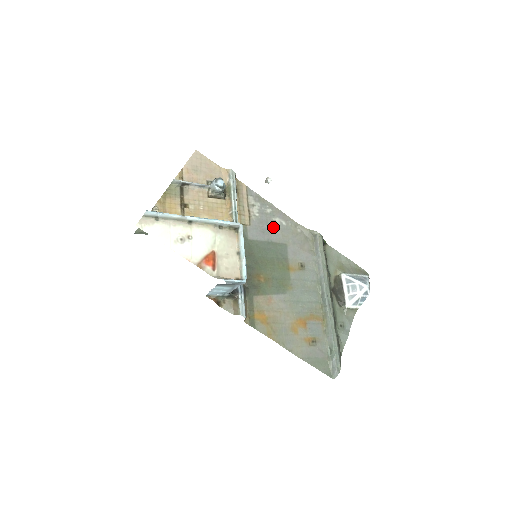
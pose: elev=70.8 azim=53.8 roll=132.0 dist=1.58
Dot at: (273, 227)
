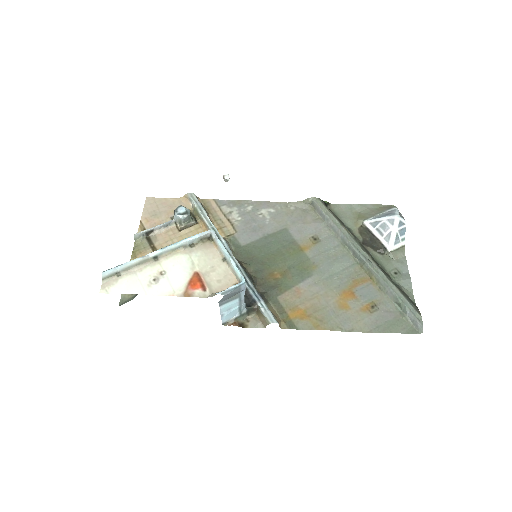
Dot at: (262, 220)
